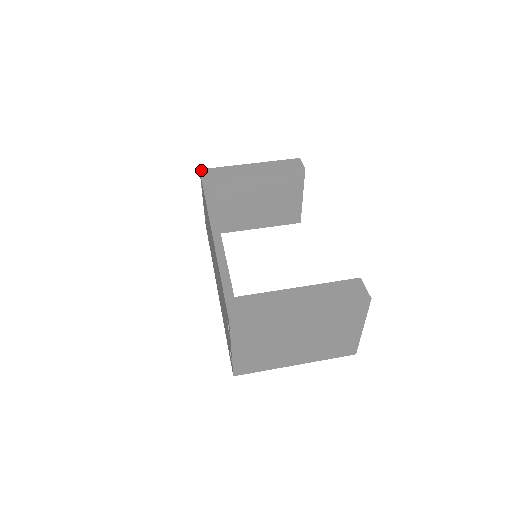
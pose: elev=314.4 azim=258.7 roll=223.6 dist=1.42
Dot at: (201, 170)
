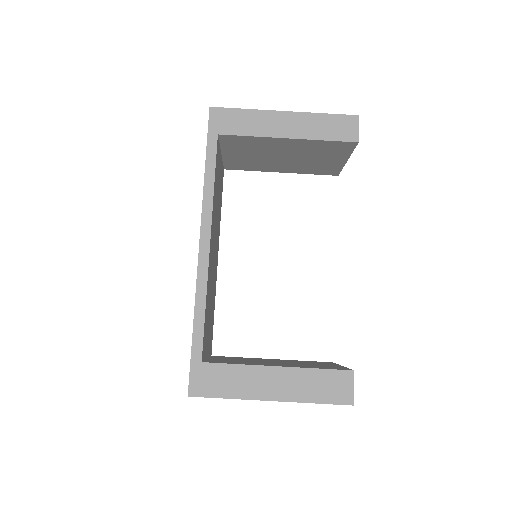
Dot at: (211, 109)
